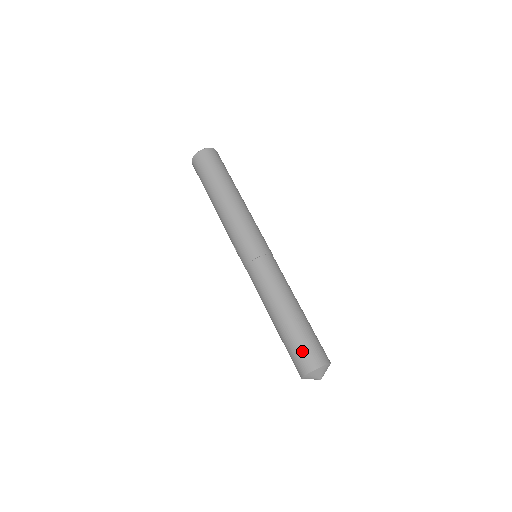
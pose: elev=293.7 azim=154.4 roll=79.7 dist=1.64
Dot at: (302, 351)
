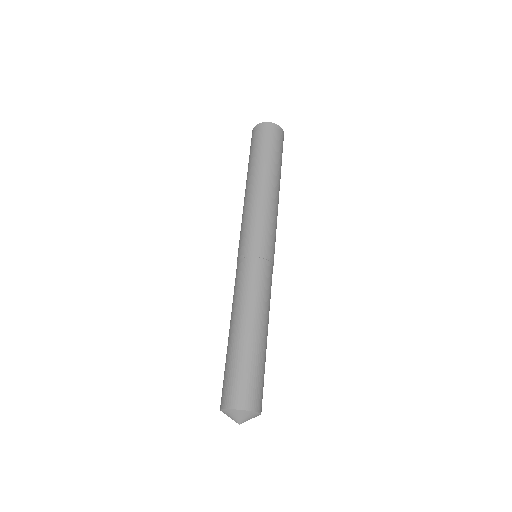
Dot at: (223, 382)
